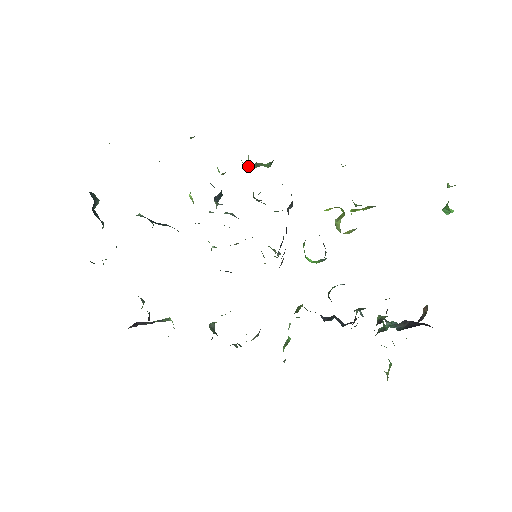
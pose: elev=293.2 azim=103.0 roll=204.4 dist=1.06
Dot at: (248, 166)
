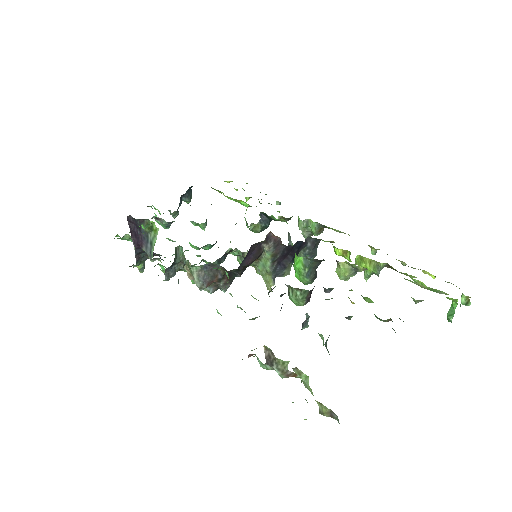
Dot at: (300, 223)
